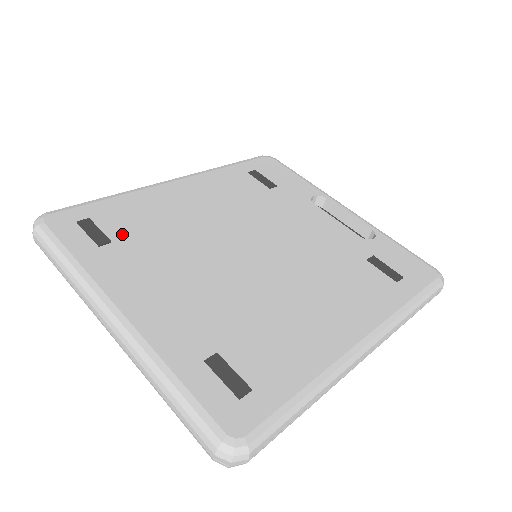
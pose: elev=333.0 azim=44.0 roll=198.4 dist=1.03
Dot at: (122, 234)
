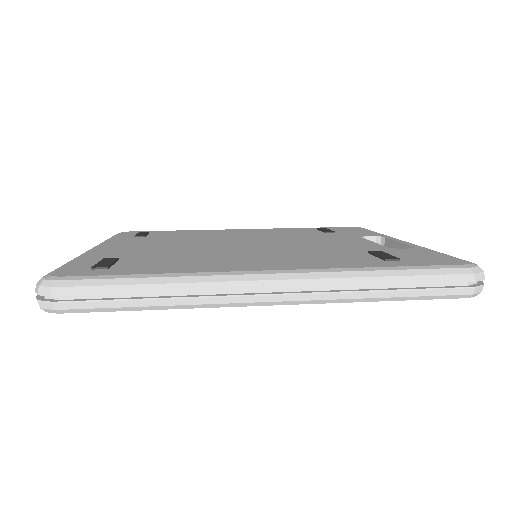
Dot at: (158, 236)
